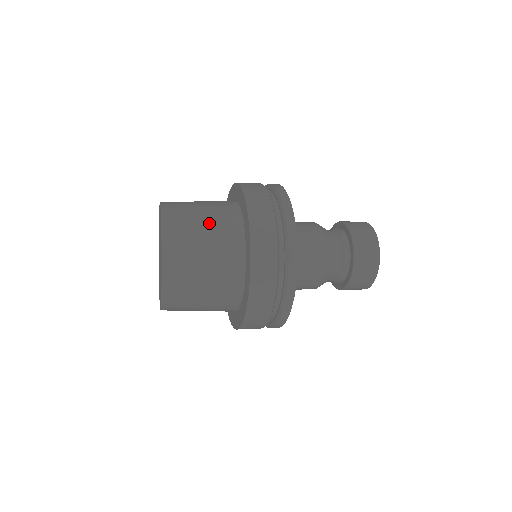
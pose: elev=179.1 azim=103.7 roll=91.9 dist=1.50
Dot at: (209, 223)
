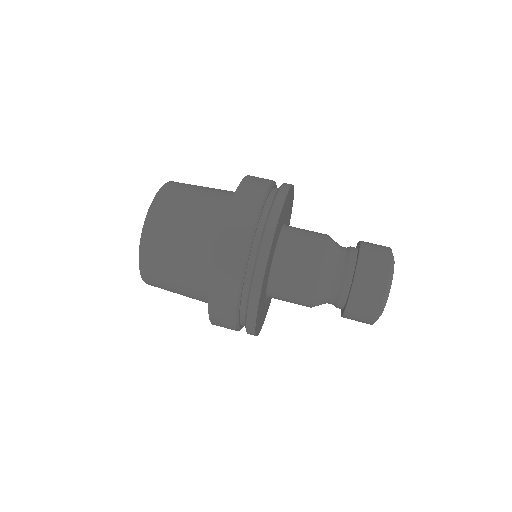
Dot at: (185, 295)
